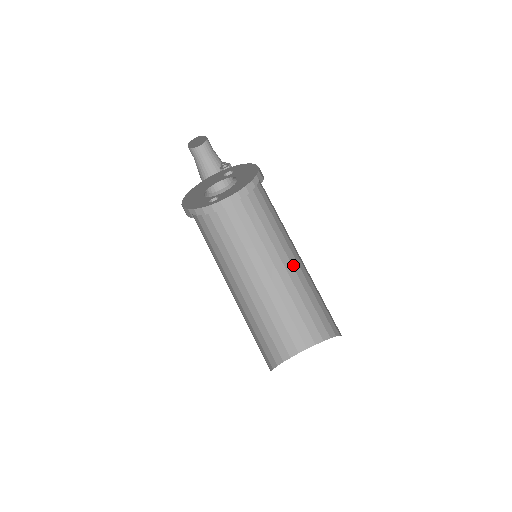
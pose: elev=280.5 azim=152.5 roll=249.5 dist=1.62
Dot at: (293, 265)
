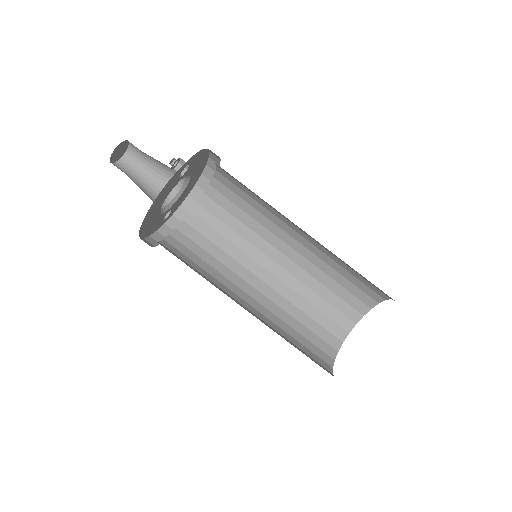
Dot at: (295, 249)
